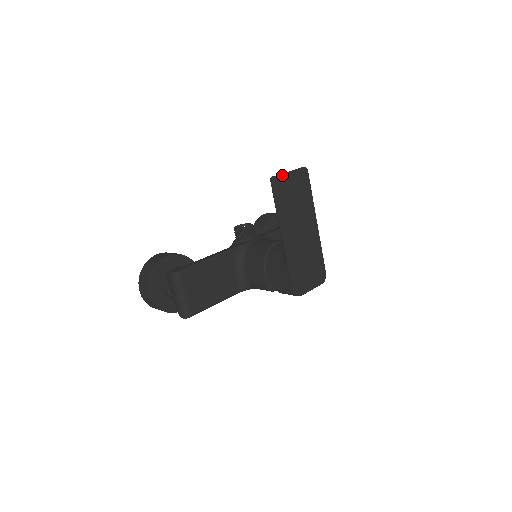
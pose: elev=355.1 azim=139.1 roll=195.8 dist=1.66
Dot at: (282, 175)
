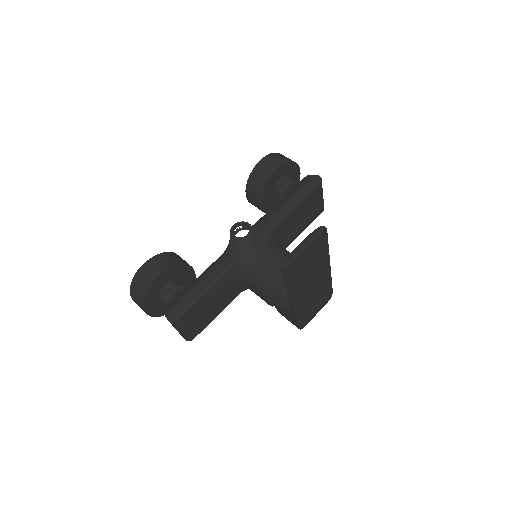
Dot at: (296, 258)
